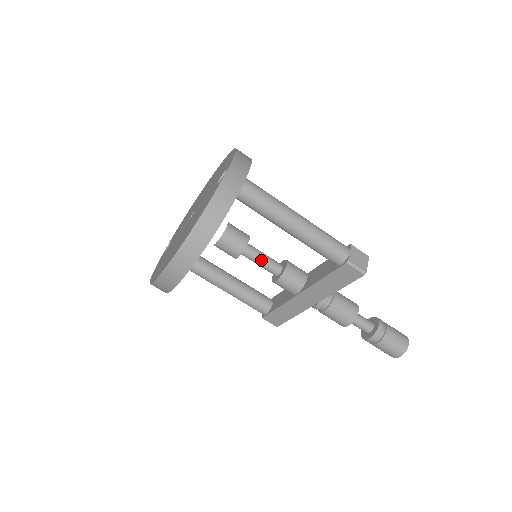
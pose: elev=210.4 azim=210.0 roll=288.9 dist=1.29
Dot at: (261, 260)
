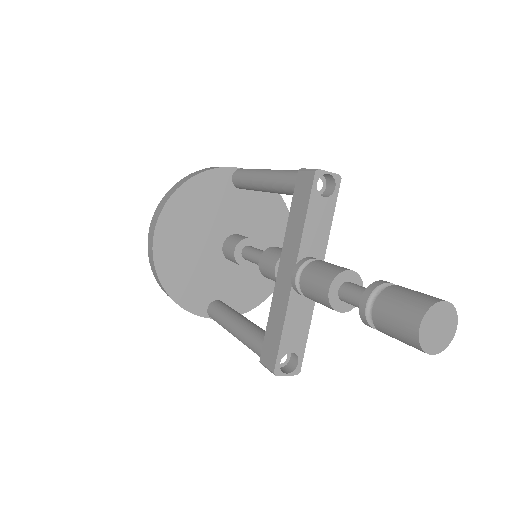
Dot at: (255, 251)
